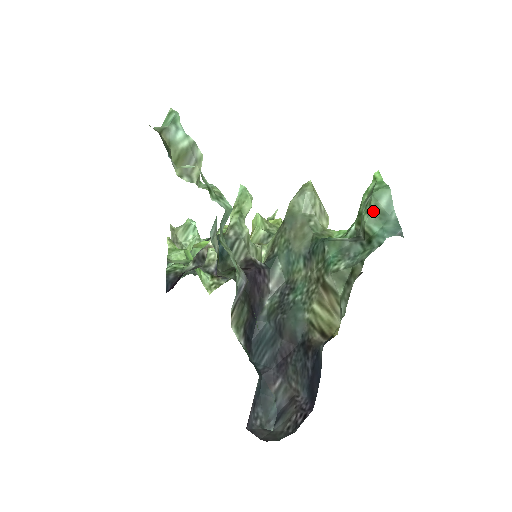
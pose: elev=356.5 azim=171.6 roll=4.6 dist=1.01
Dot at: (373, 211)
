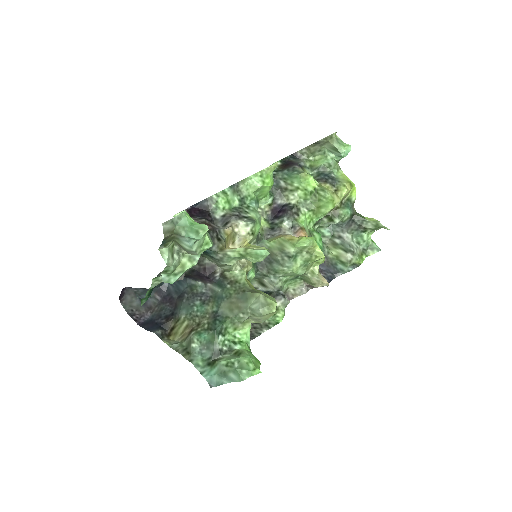
Dot at: (225, 369)
